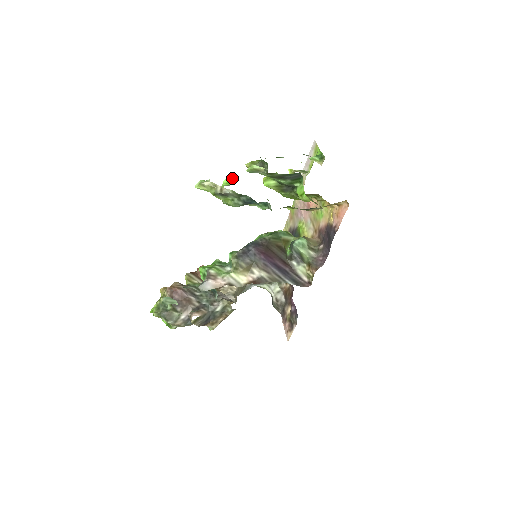
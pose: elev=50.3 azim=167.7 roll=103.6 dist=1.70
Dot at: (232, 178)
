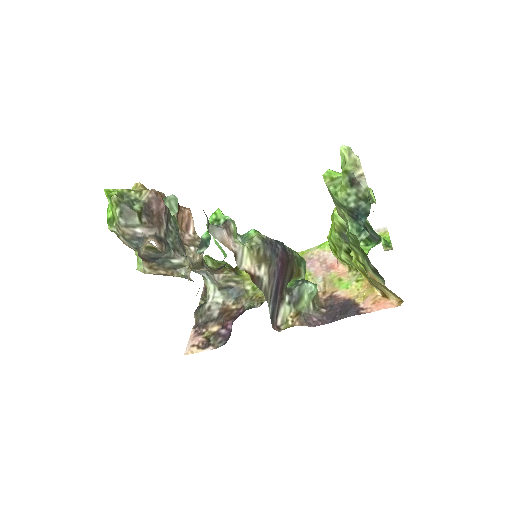
Dot at: occluded
